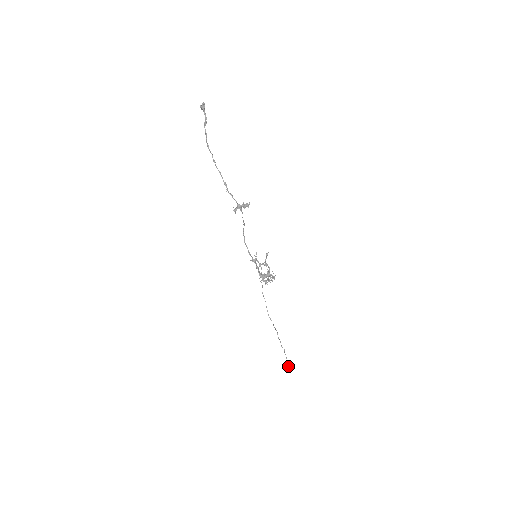
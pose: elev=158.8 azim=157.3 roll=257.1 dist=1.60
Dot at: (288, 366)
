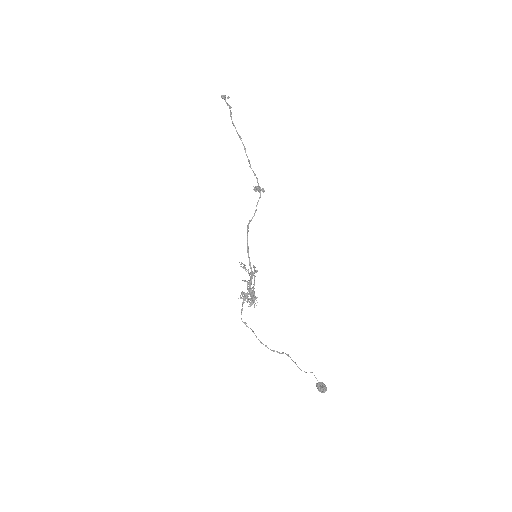
Dot at: (324, 384)
